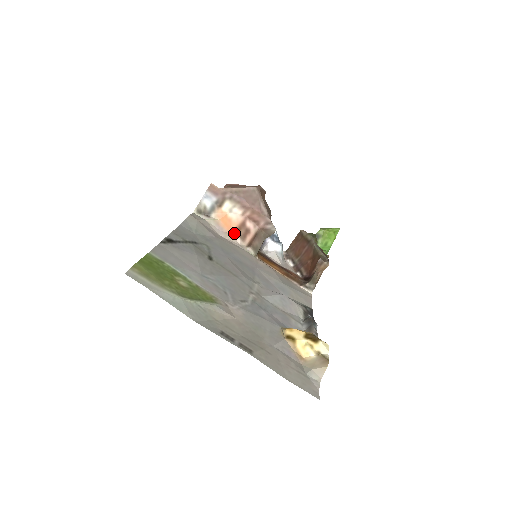
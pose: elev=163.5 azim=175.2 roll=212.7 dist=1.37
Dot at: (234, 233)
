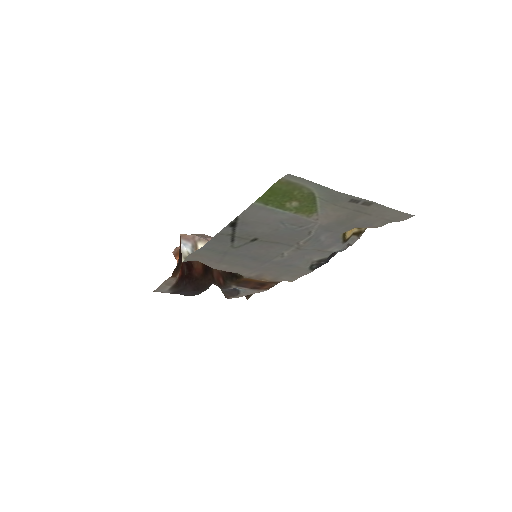
Dot at: occluded
